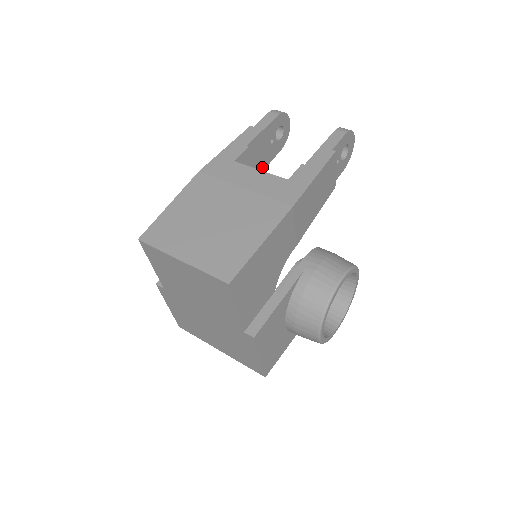
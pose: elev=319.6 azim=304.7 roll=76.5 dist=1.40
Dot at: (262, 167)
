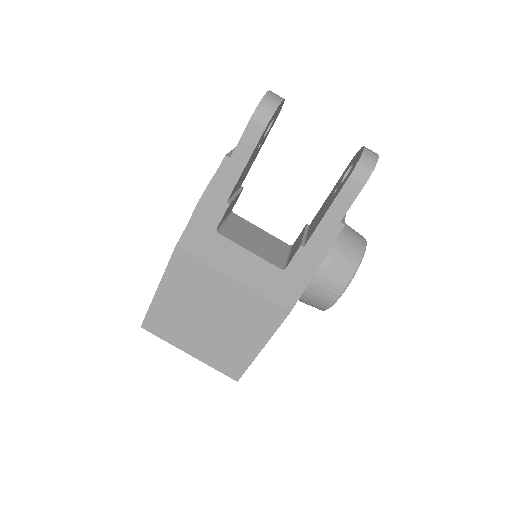
Dot at: (250, 167)
